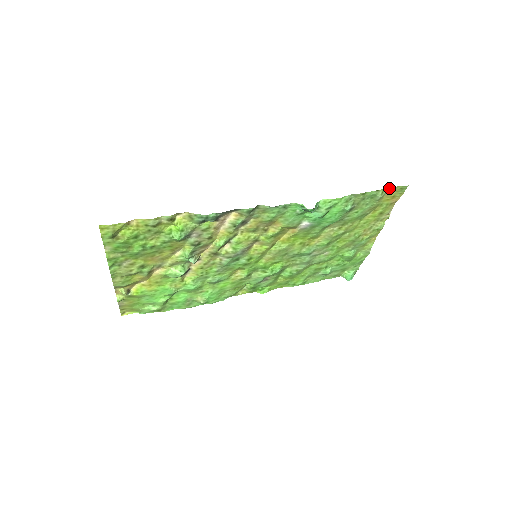
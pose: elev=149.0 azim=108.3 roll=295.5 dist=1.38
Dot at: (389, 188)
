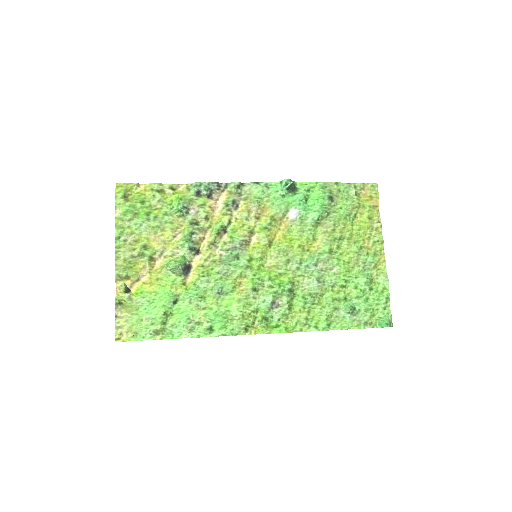
Dot at: (359, 184)
